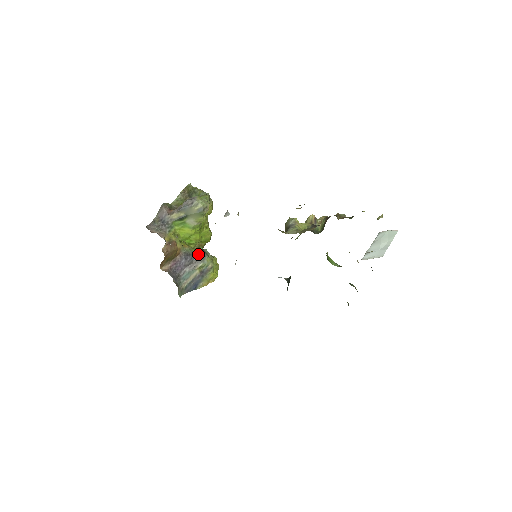
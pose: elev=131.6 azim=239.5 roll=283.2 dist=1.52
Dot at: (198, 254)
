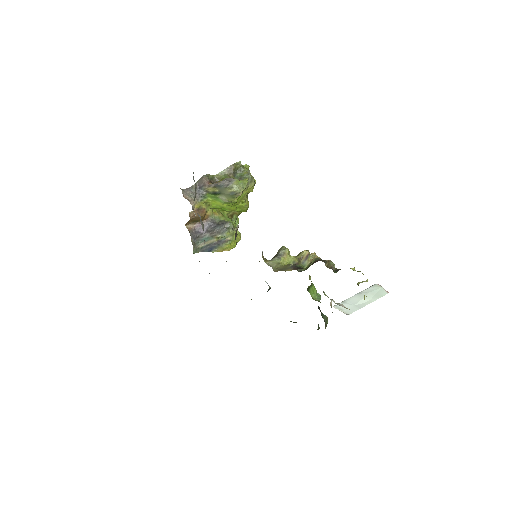
Dot at: (221, 226)
